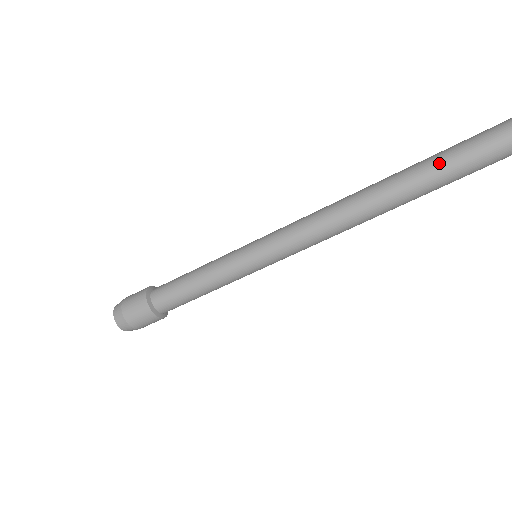
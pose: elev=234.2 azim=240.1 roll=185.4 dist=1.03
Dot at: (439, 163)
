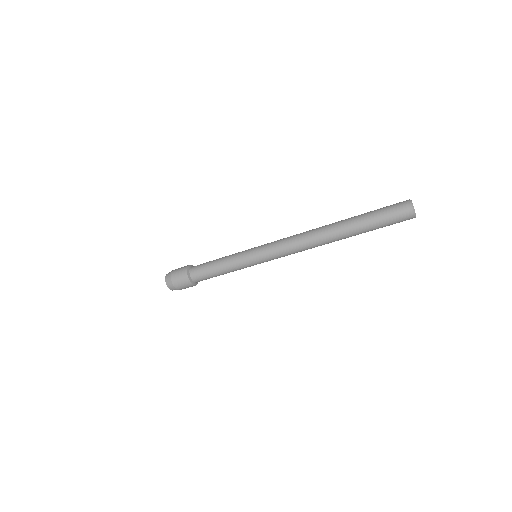
Dot at: (367, 228)
